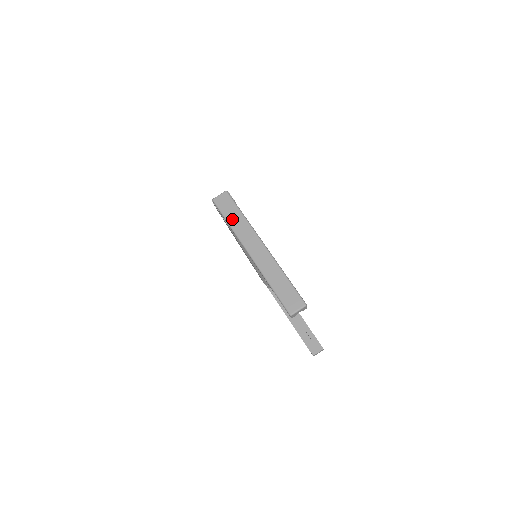
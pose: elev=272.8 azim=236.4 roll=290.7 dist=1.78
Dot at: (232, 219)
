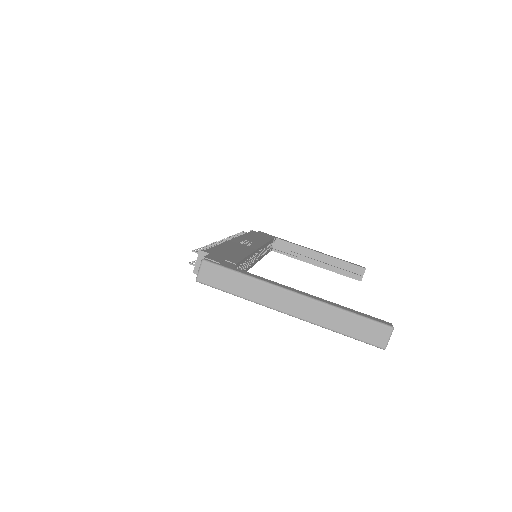
Dot at: (237, 289)
